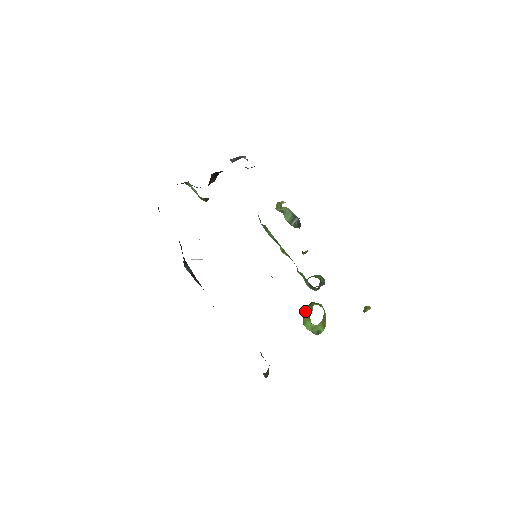
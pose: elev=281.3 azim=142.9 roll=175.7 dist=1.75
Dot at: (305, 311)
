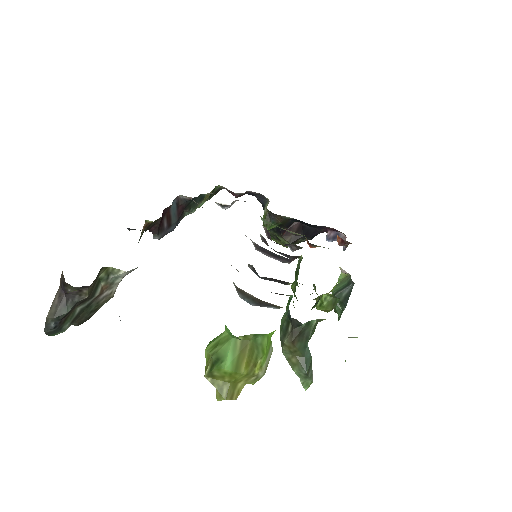
Dot at: occluded
